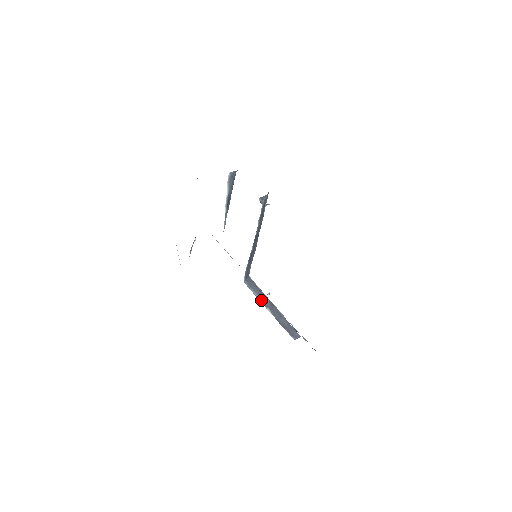
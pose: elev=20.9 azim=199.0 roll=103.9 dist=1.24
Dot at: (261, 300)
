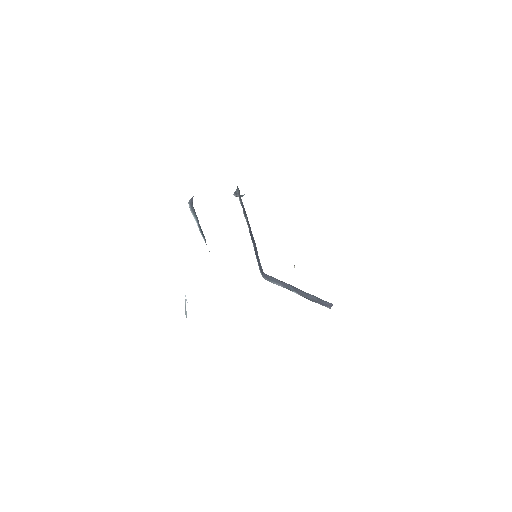
Dot at: occluded
